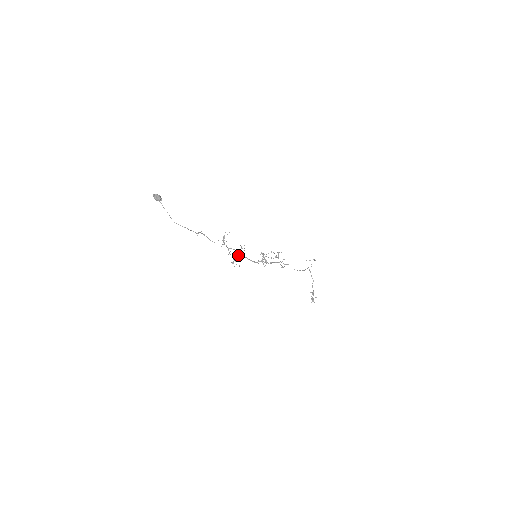
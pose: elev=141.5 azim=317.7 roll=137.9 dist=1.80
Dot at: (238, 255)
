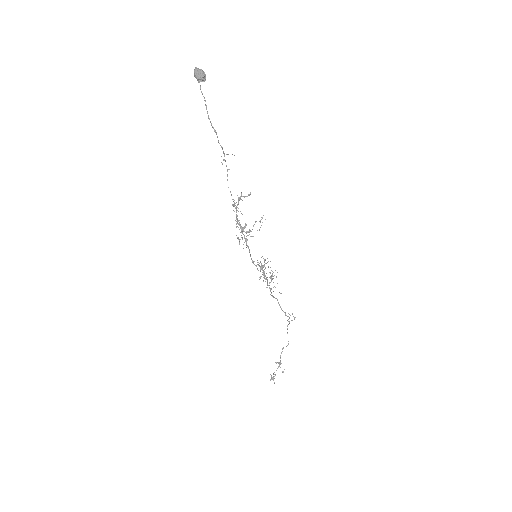
Dot at: occluded
